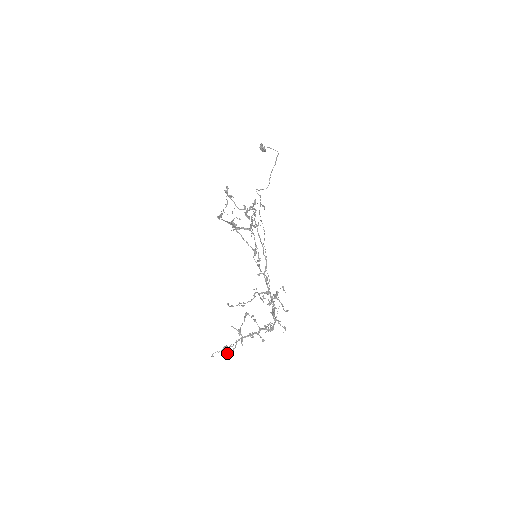
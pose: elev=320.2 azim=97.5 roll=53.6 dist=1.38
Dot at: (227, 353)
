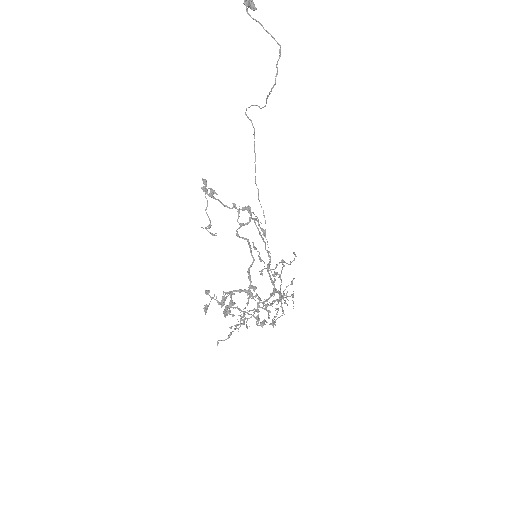
Dot at: occluded
